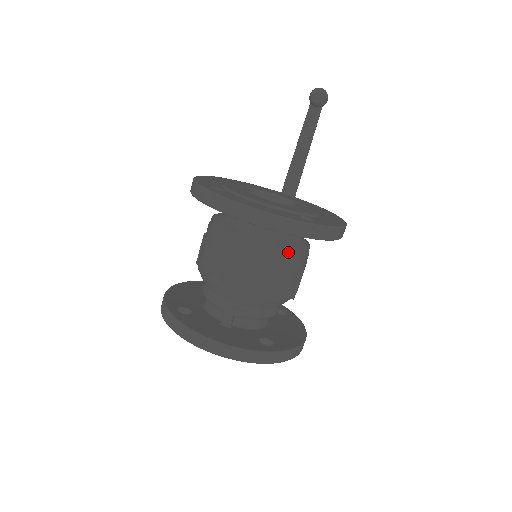
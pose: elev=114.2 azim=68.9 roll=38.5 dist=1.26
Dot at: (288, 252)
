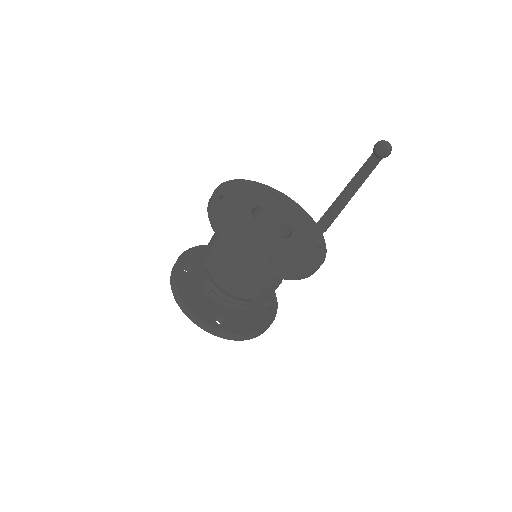
Dot at: (252, 269)
